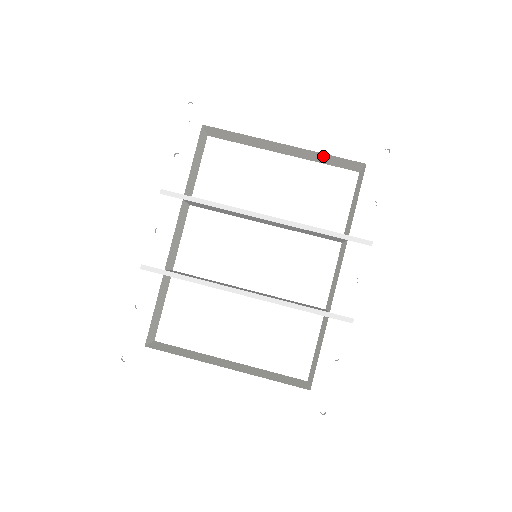
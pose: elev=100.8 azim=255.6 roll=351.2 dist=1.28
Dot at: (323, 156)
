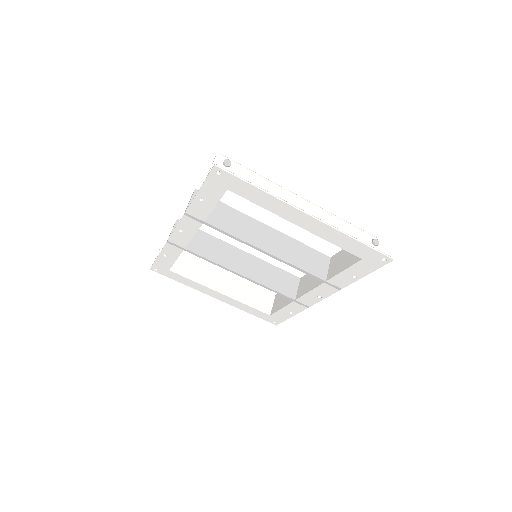
Dot at: occluded
